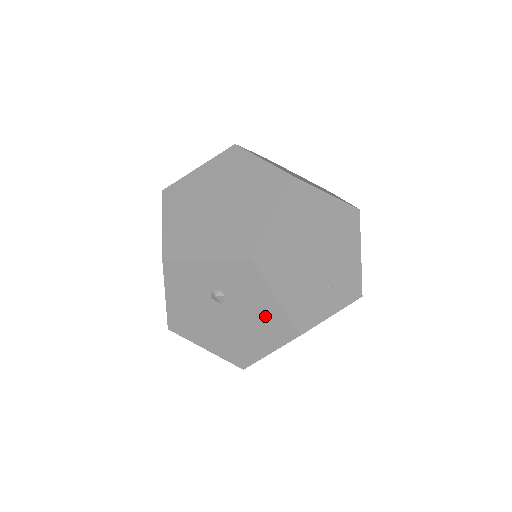
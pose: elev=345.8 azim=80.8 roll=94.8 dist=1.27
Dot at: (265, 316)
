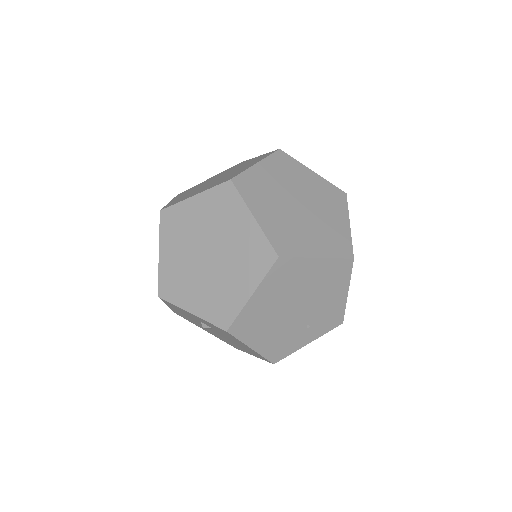
Dot at: (245, 347)
